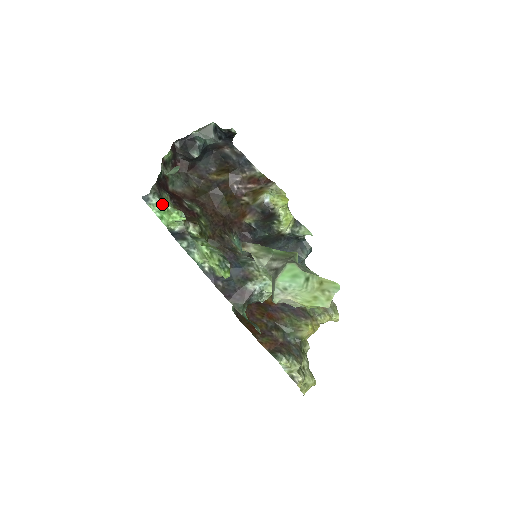
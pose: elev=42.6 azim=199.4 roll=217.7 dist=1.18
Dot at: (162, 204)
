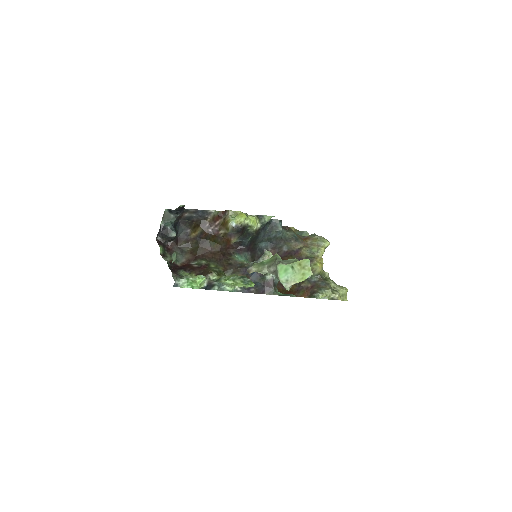
Dot at: (186, 280)
